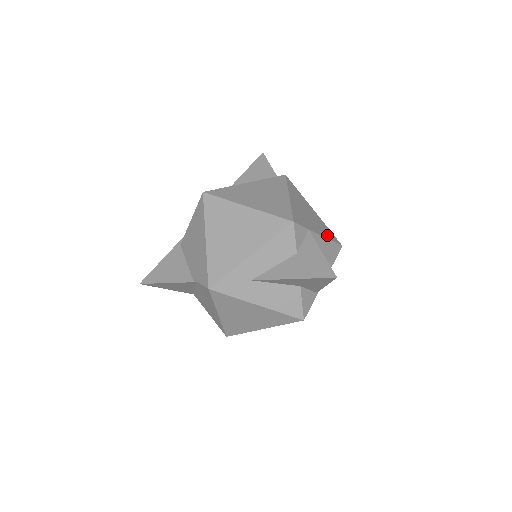
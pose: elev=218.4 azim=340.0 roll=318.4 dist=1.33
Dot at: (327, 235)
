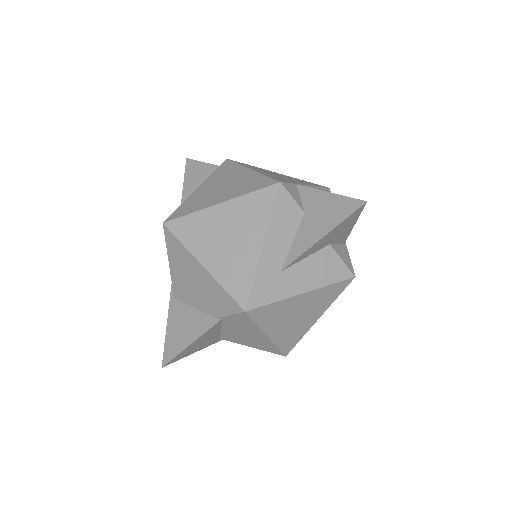
Dot at: (311, 184)
